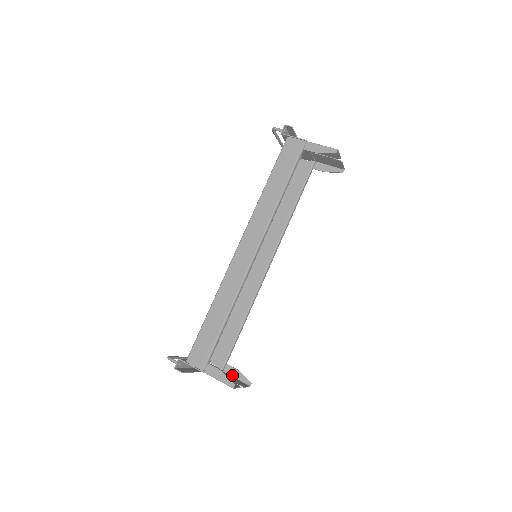
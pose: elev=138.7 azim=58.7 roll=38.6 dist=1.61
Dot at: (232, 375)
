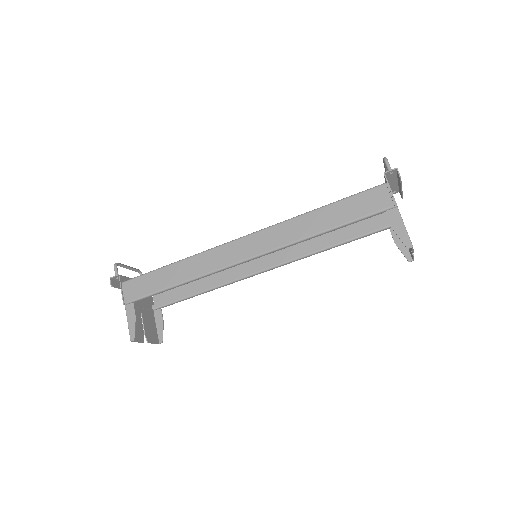
Dot at: (156, 321)
